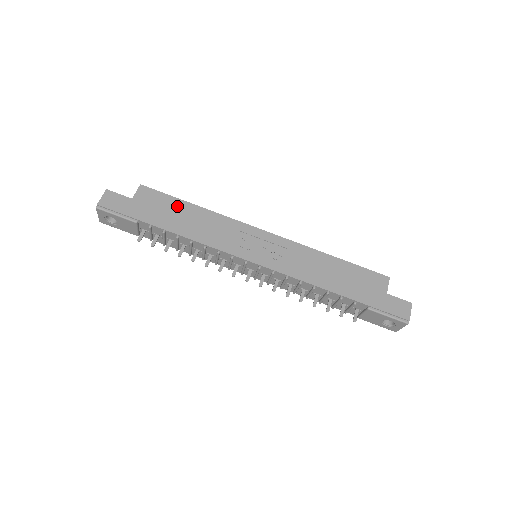
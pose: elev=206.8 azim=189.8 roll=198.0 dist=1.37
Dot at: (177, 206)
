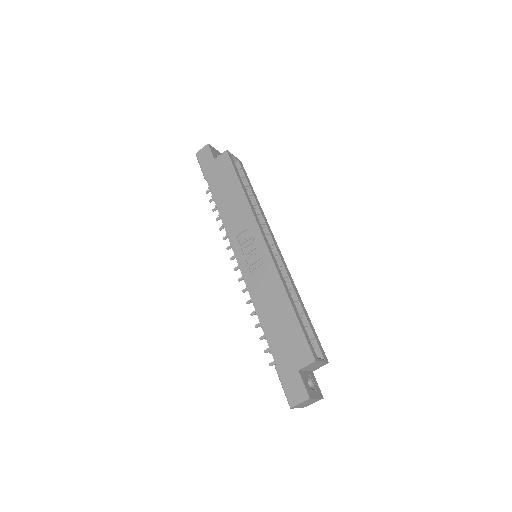
Dot at: (232, 181)
